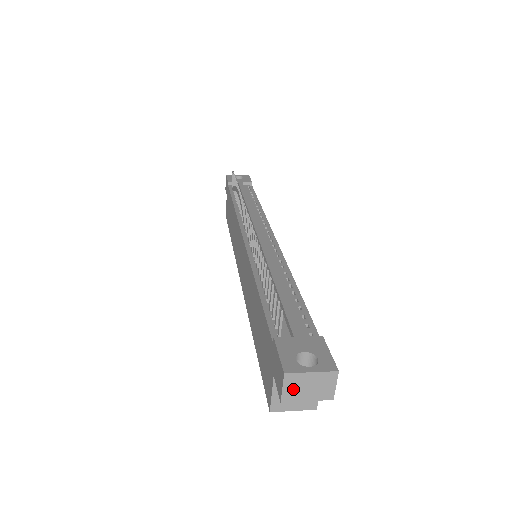
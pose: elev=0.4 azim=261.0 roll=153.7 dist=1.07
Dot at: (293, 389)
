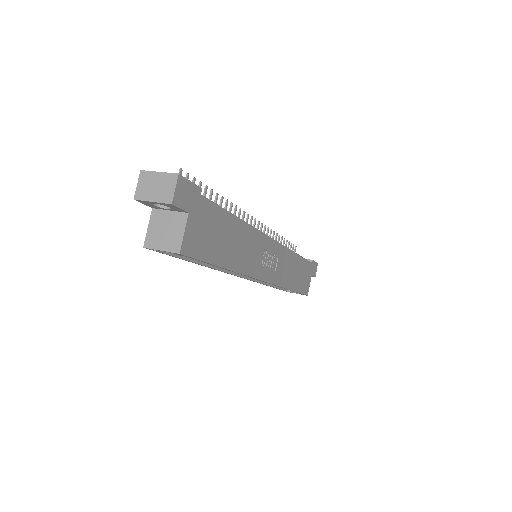
Dot at: (144, 187)
